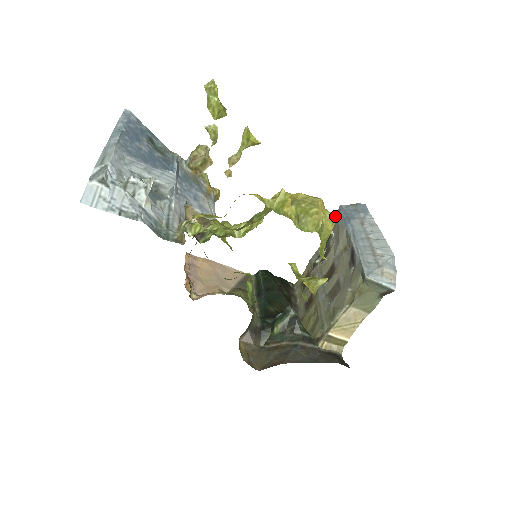
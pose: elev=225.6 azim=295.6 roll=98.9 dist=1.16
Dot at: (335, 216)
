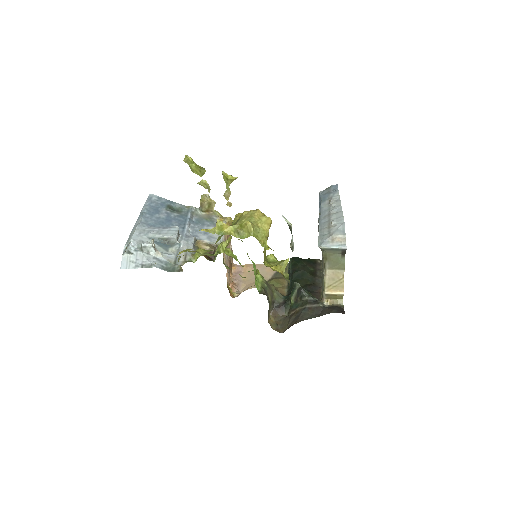
Dot at: (270, 218)
